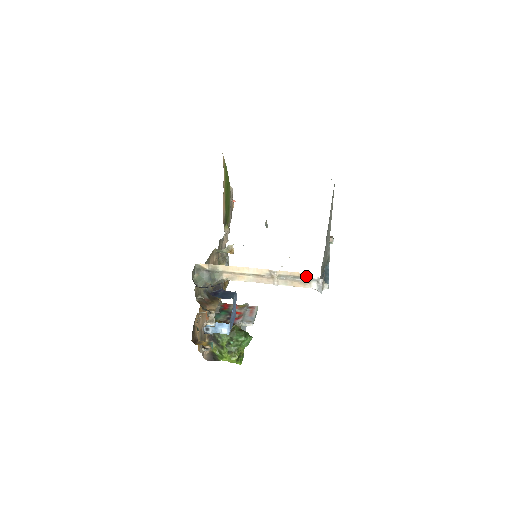
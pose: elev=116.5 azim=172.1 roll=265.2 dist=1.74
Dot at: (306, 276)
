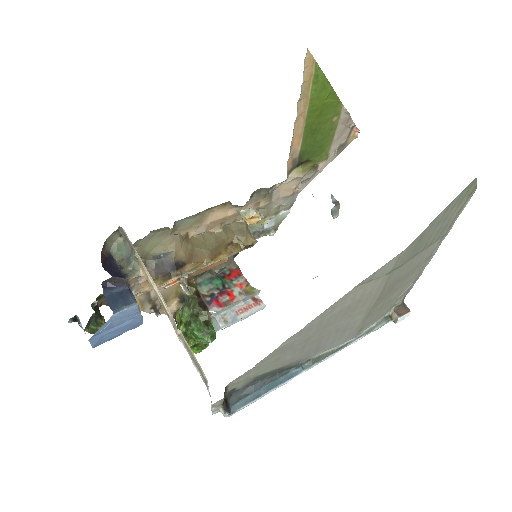
Dot at: (203, 373)
